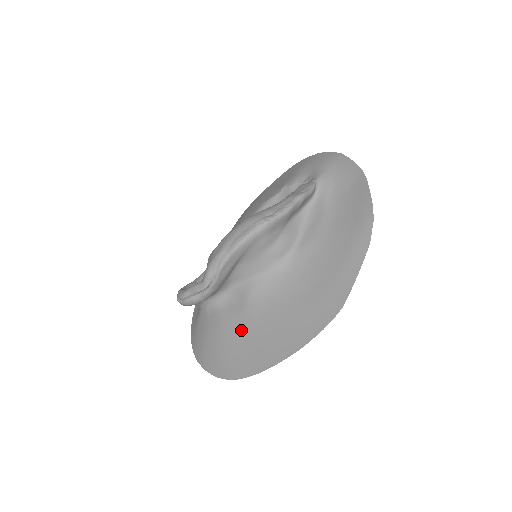
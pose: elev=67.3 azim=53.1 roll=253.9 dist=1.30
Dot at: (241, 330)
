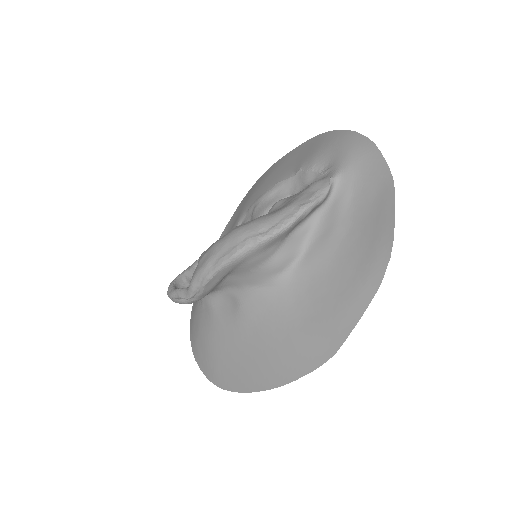
Dot at: (230, 339)
